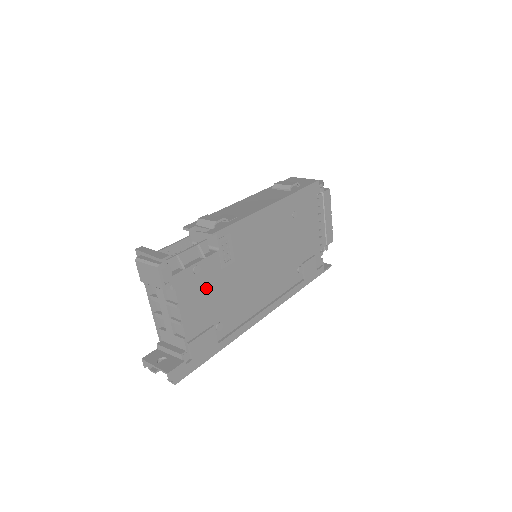
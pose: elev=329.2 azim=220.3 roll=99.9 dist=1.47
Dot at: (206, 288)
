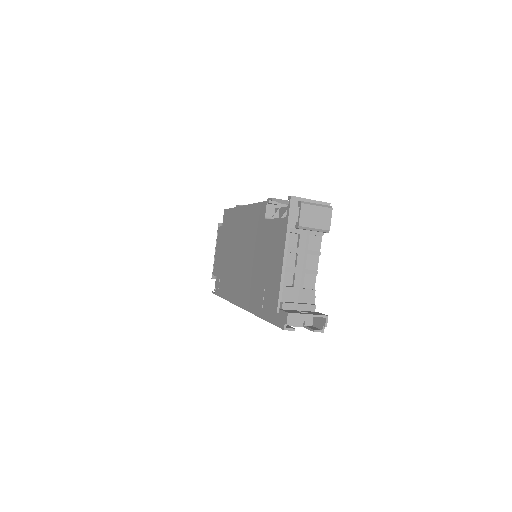
Dot at: occluded
